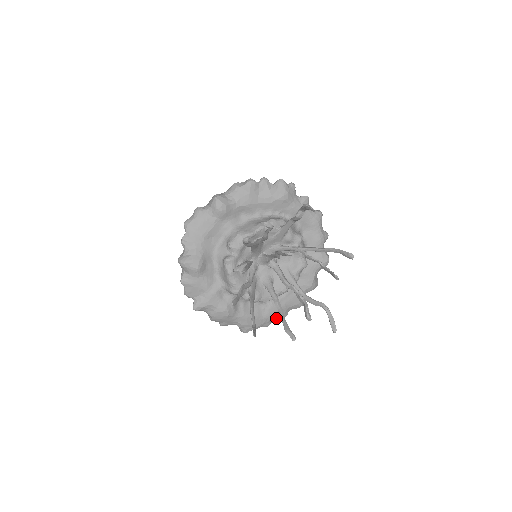
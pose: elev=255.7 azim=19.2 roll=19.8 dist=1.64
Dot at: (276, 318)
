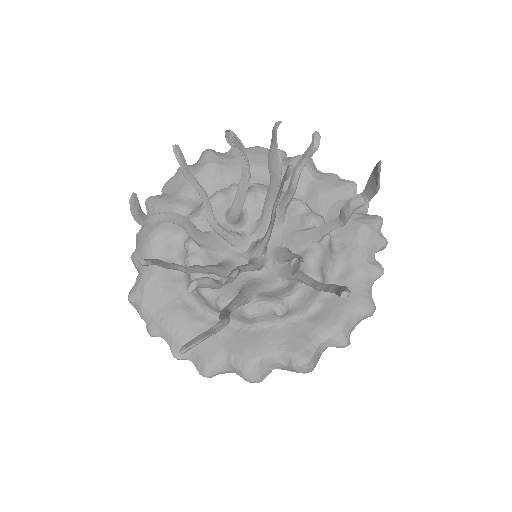
Dot at: (168, 338)
